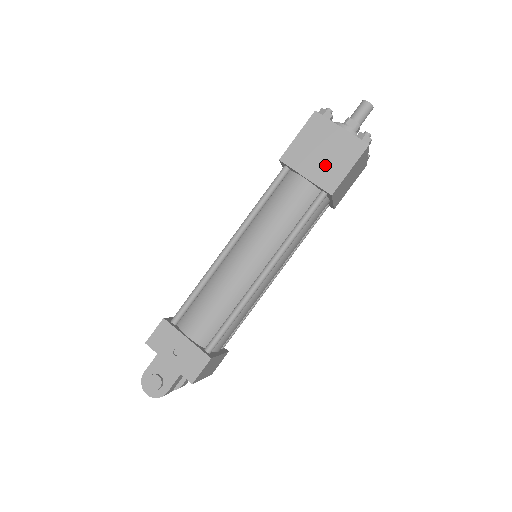
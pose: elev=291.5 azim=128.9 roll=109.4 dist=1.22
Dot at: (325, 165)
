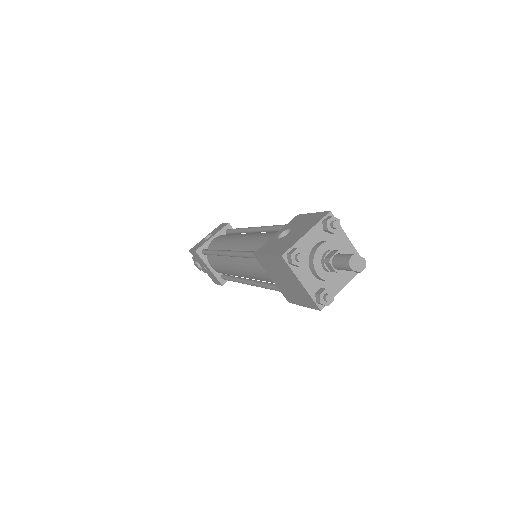
Dot at: (286, 288)
